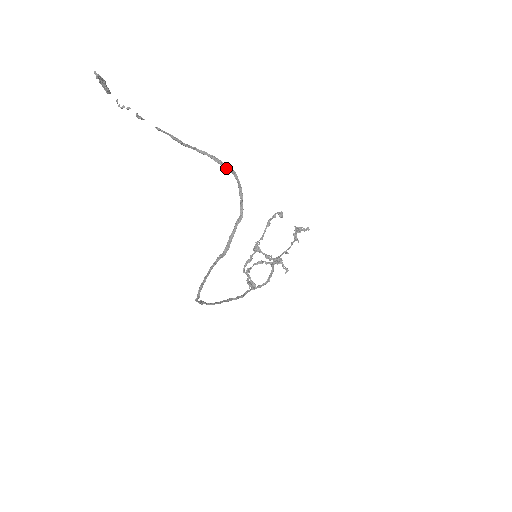
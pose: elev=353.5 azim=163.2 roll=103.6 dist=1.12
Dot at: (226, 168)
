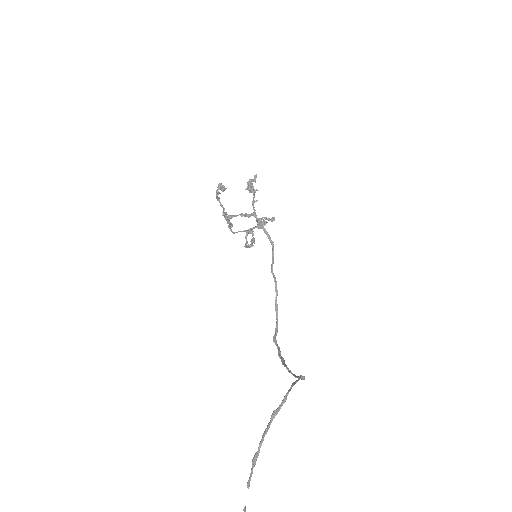
Dot at: (282, 405)
